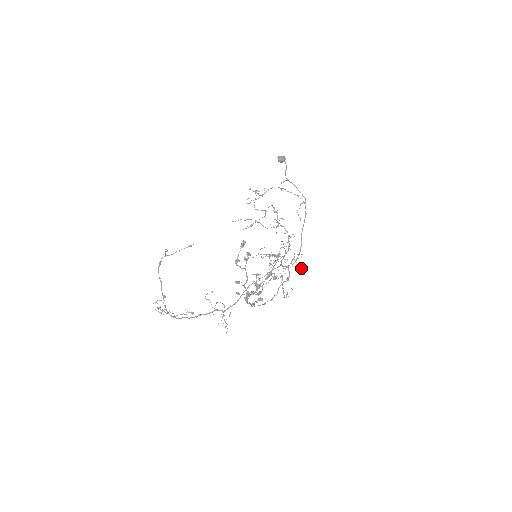
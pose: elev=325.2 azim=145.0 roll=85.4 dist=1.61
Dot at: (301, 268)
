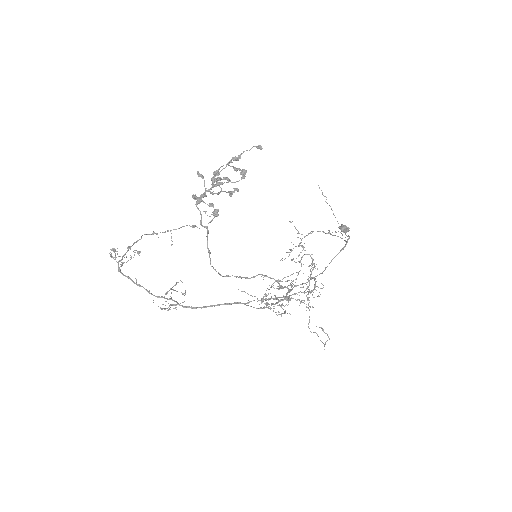
Dot at: (307, 294)
